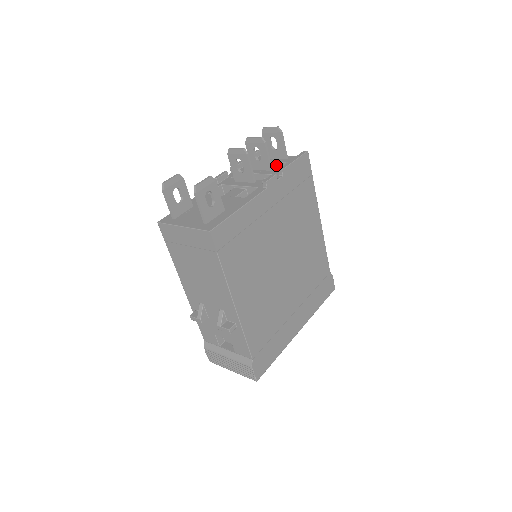
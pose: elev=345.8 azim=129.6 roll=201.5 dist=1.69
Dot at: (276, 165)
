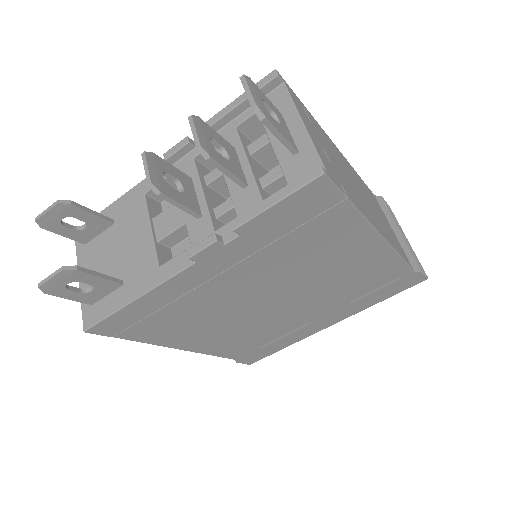
Dot at: (276, 154)
